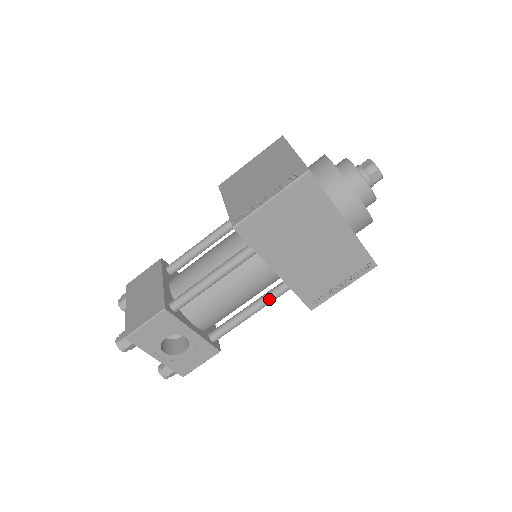
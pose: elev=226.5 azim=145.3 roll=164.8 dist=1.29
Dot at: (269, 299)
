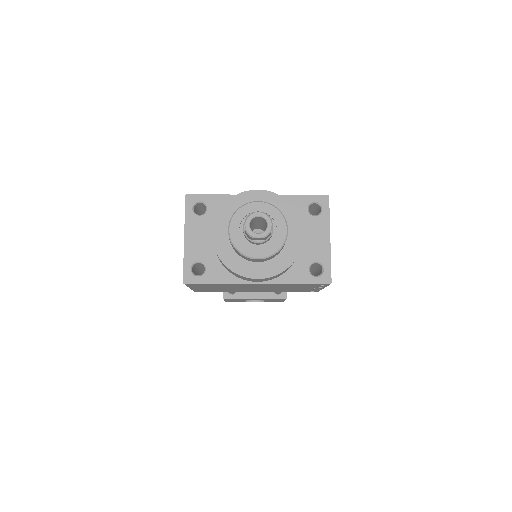
Dot at: occluded
